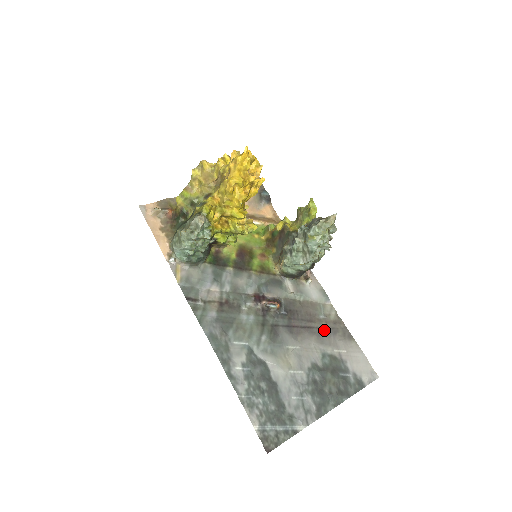
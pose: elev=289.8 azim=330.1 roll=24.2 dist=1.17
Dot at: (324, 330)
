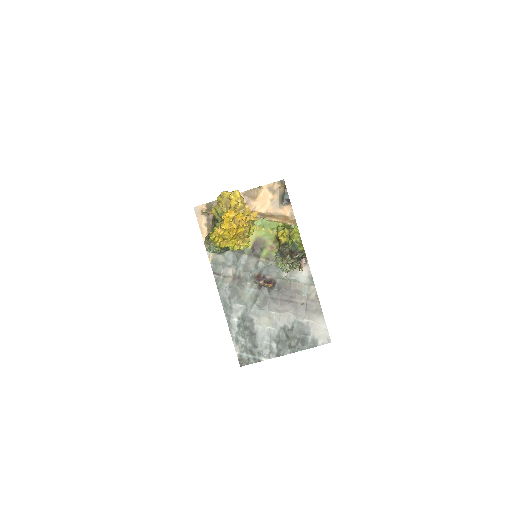
Dot at: (302, 305)
